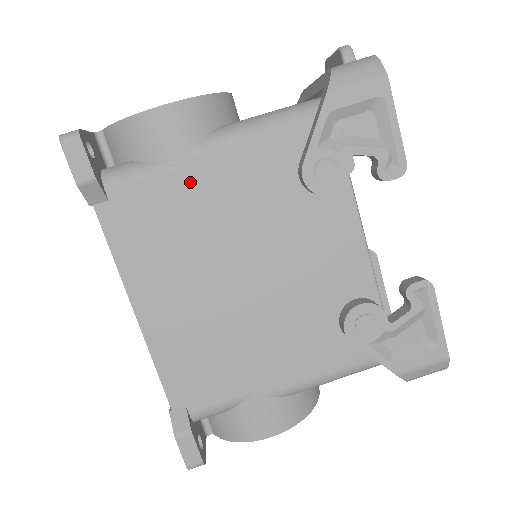
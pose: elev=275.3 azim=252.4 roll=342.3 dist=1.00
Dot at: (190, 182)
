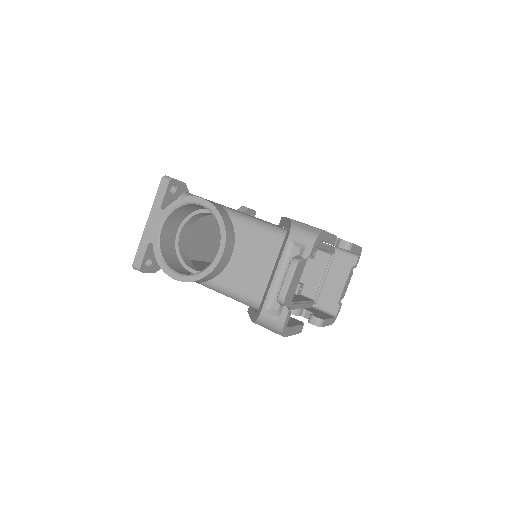
Dot at: occluded
